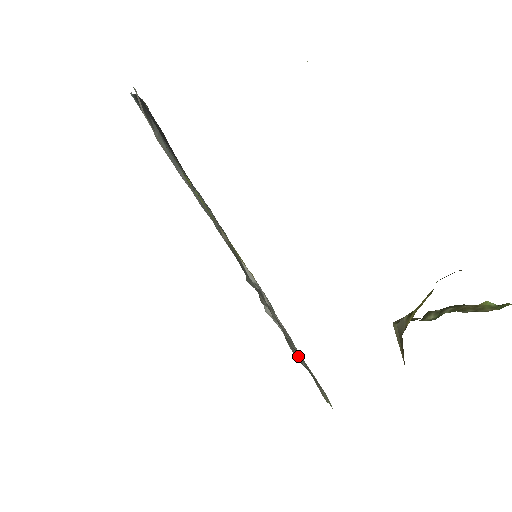
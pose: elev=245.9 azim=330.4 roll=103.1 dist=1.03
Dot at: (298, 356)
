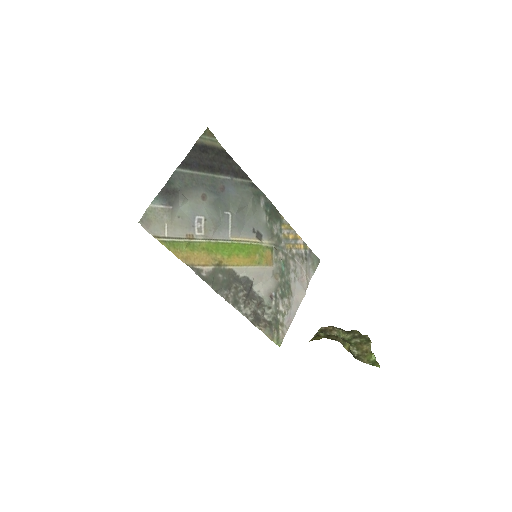
Dot at: (269, 313)
